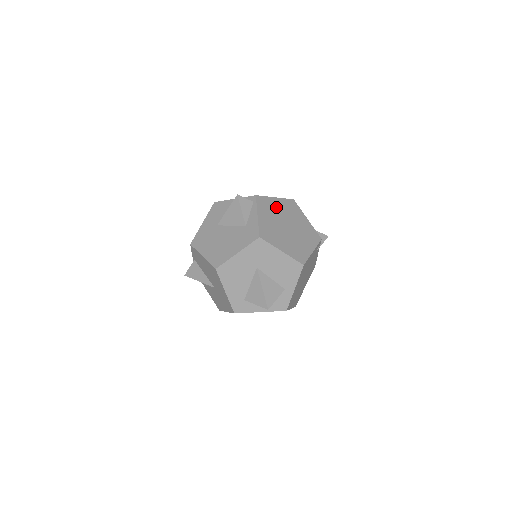
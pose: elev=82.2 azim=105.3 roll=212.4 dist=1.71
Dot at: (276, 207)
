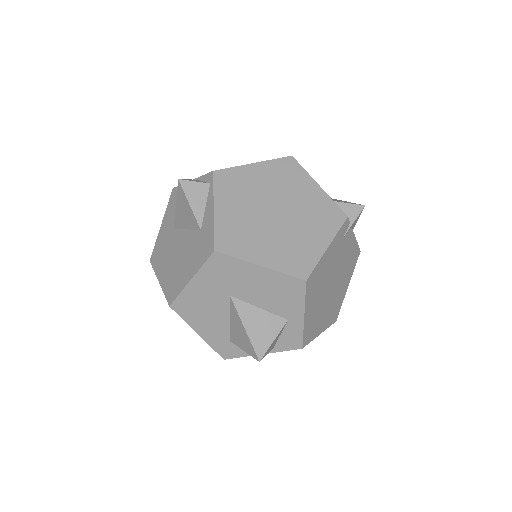
Dot at: (254, 181)
